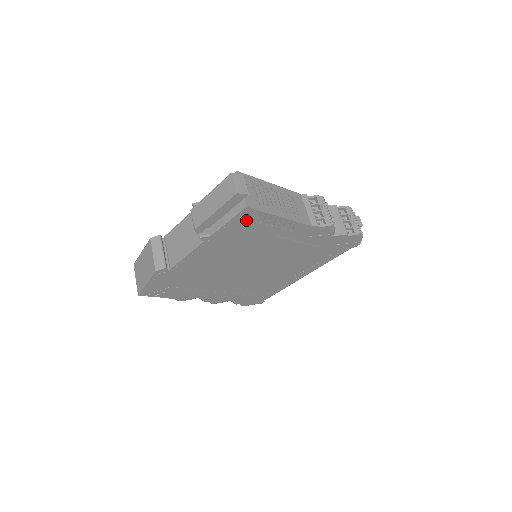
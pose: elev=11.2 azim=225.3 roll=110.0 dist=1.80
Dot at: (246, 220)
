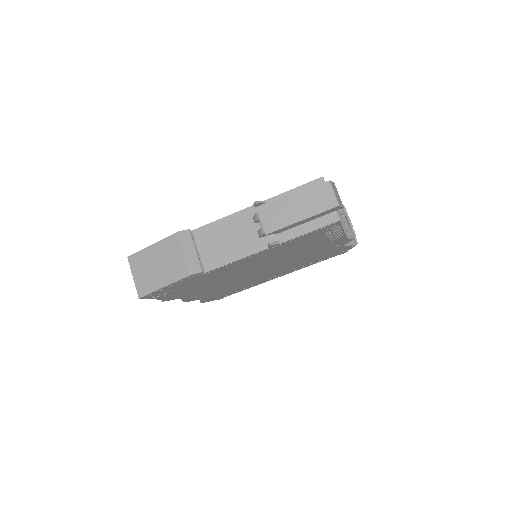
Dot at: (322, 231)
